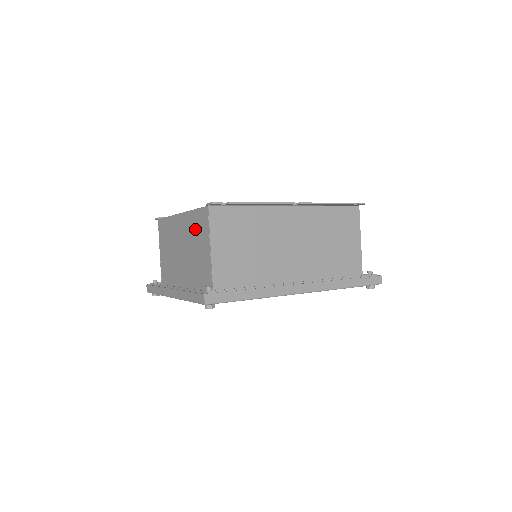
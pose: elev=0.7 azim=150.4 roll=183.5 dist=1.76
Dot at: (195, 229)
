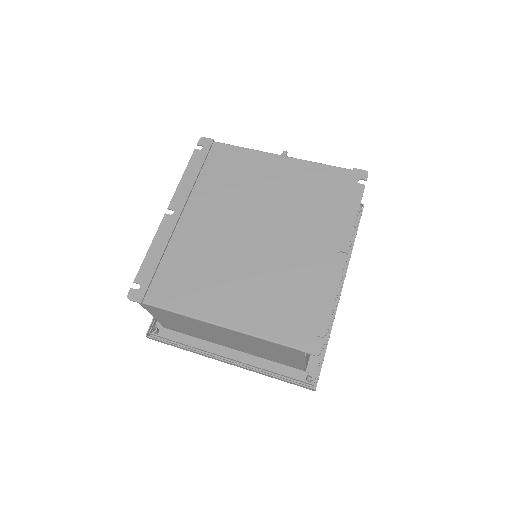
Dot at: (268, 346)
